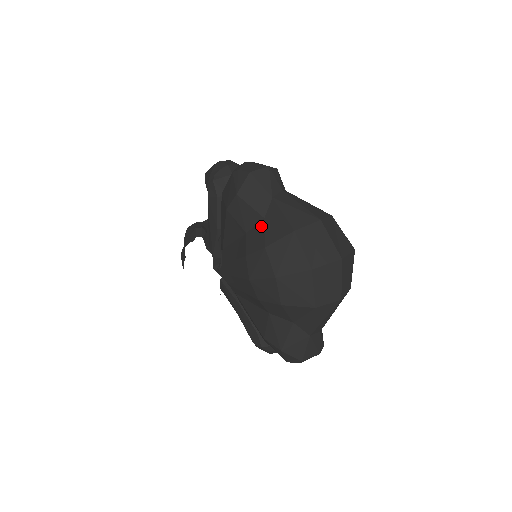
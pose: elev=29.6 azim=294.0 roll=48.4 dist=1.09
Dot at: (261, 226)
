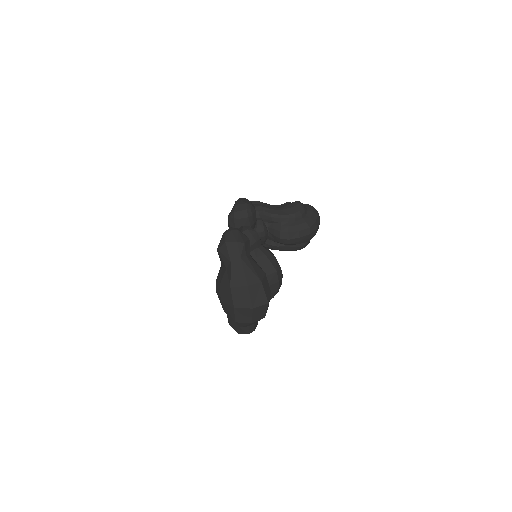
Dot at: (224, 271)
